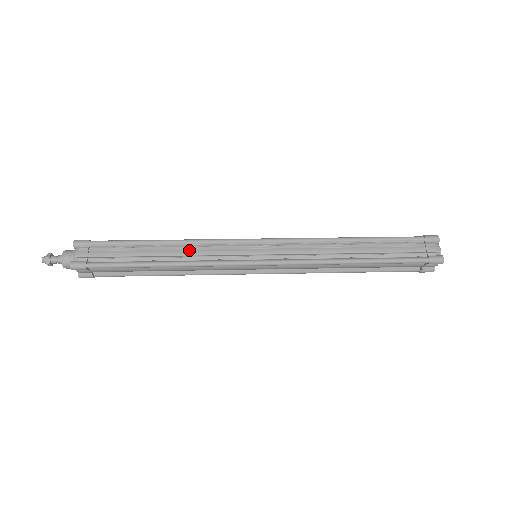
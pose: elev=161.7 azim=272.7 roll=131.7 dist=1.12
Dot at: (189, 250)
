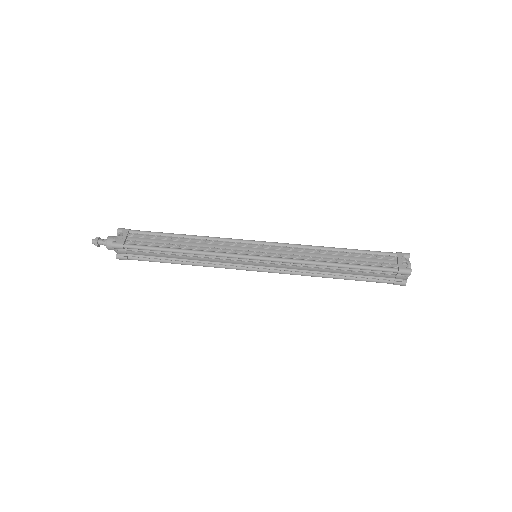
Dot at: (202, 258)
